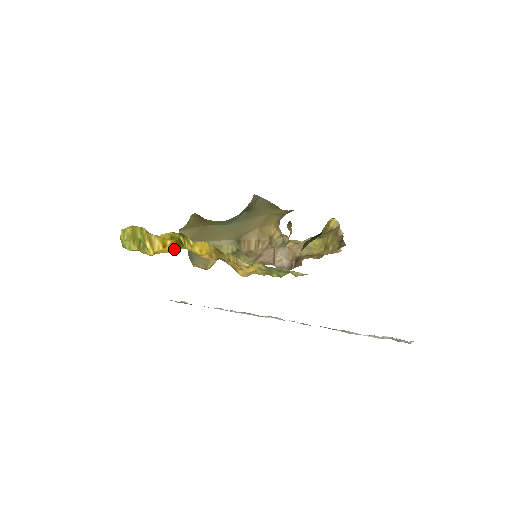
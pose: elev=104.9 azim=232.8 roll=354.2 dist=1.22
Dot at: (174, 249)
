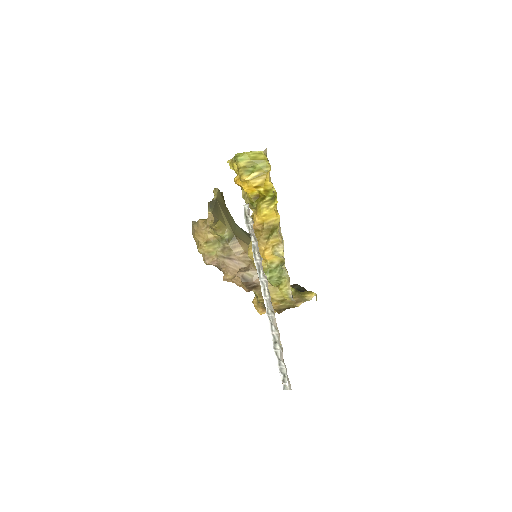
Dot at: (250, 194)
